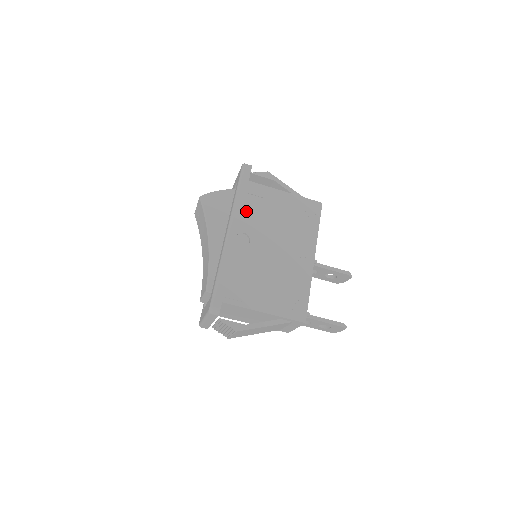
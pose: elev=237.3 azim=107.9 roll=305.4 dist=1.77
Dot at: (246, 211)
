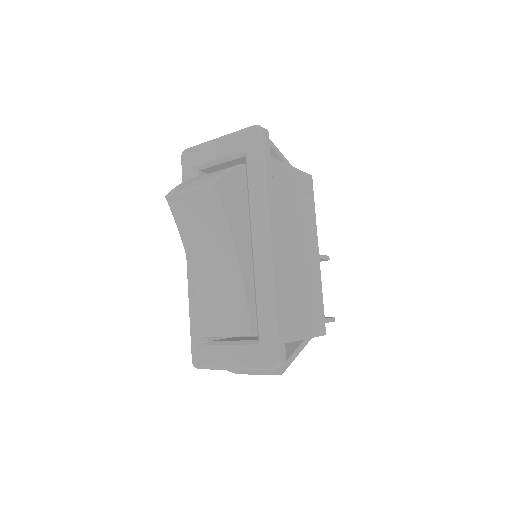
Dot at: occluded
